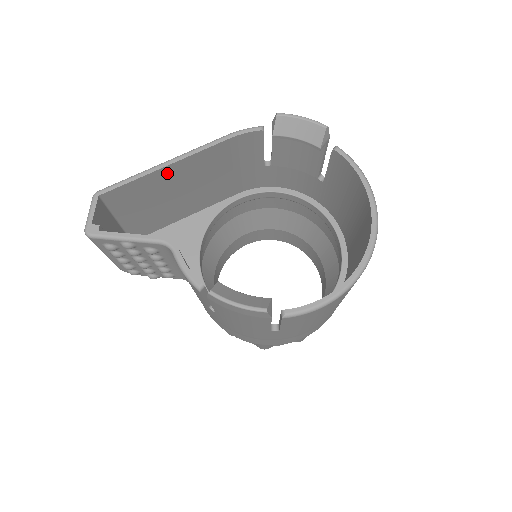
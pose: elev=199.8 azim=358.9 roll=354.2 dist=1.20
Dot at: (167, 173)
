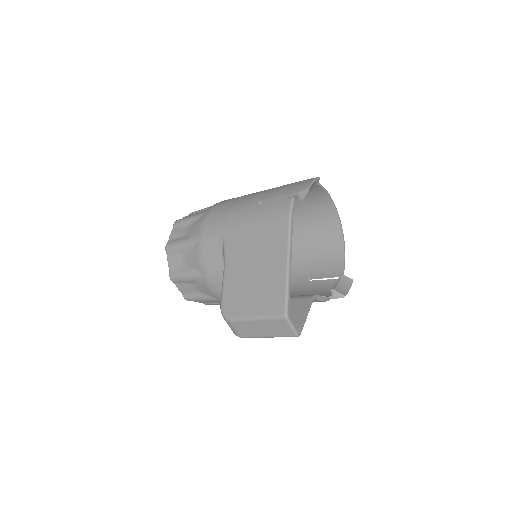
Dot at: (284, 267)
